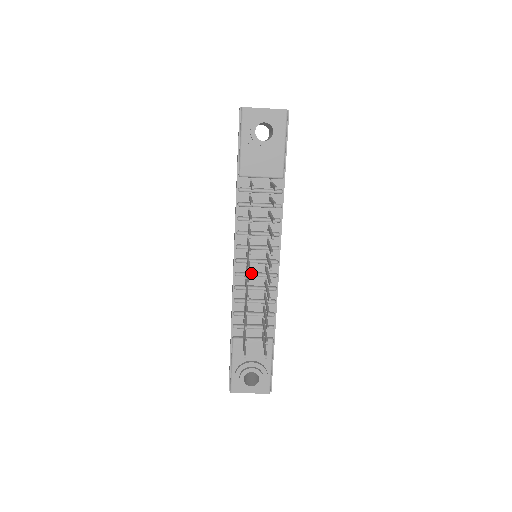
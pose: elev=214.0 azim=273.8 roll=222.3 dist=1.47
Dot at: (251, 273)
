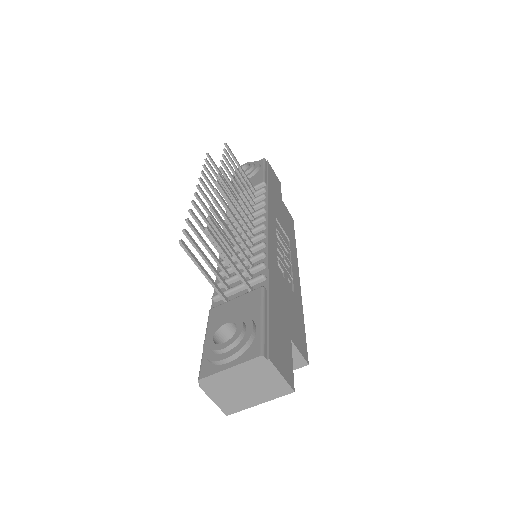
Dot at: occluded
